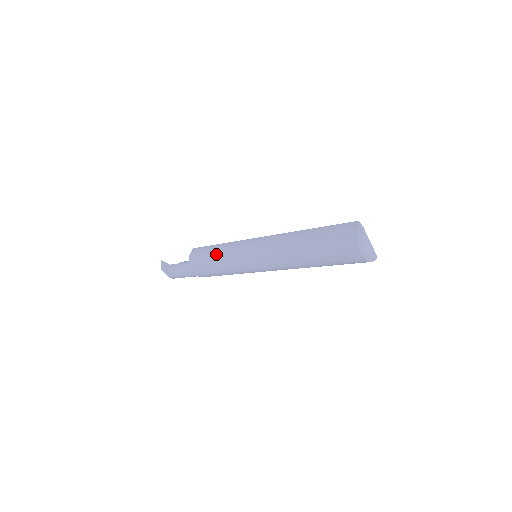
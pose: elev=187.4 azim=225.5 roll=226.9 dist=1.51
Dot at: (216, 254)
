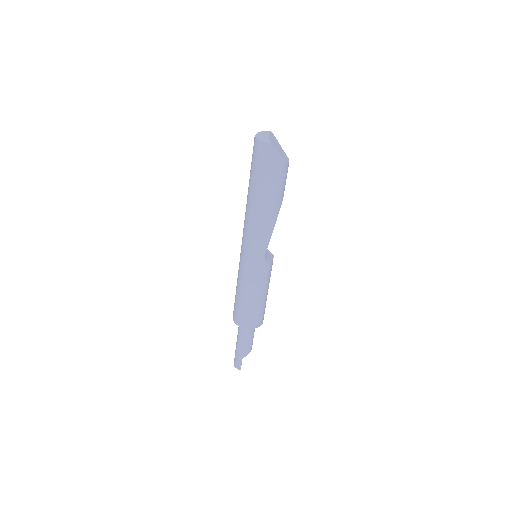
Dot at: occluded
